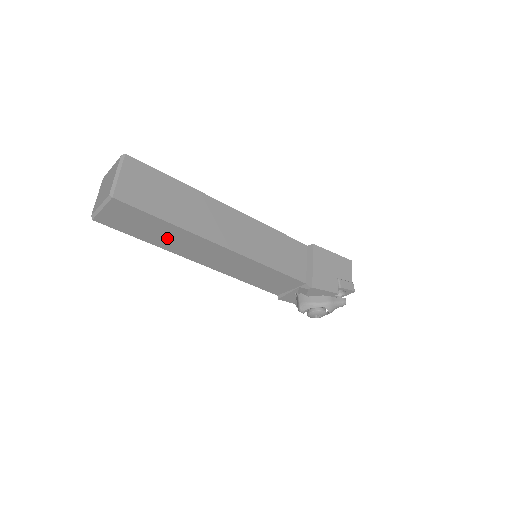
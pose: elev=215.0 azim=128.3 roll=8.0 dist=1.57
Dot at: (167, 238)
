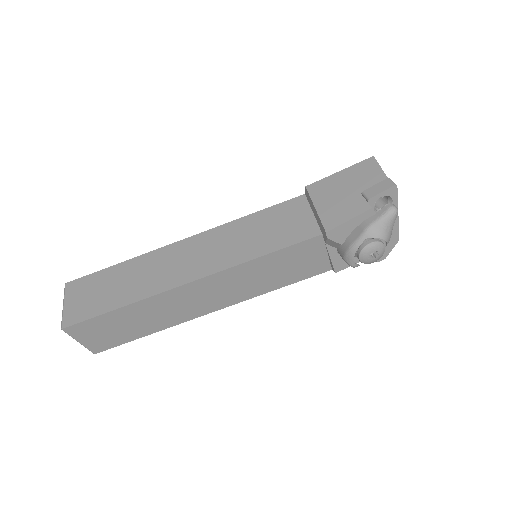
Dot at: (151, 318)
